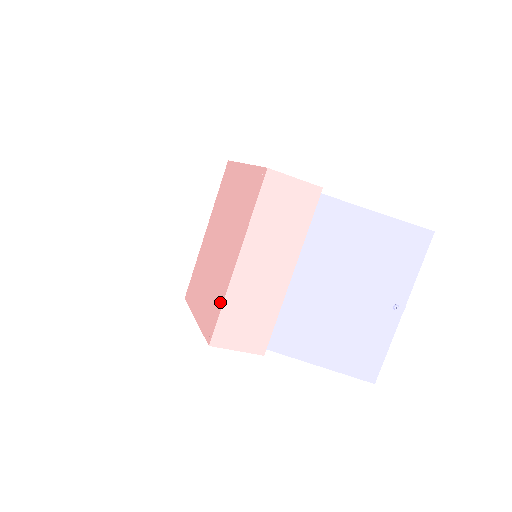
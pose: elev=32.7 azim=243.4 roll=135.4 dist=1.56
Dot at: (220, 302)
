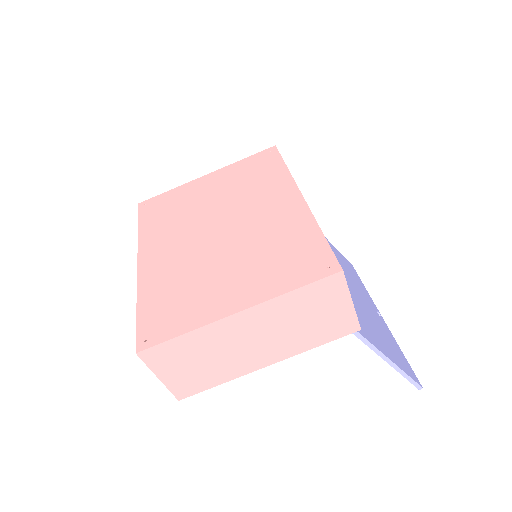
Dot at: (311, 233)
